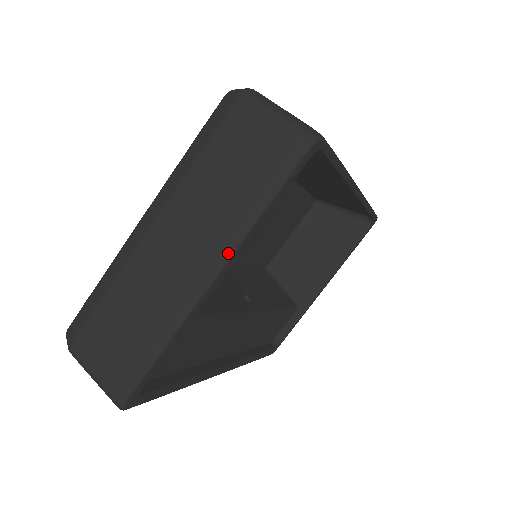
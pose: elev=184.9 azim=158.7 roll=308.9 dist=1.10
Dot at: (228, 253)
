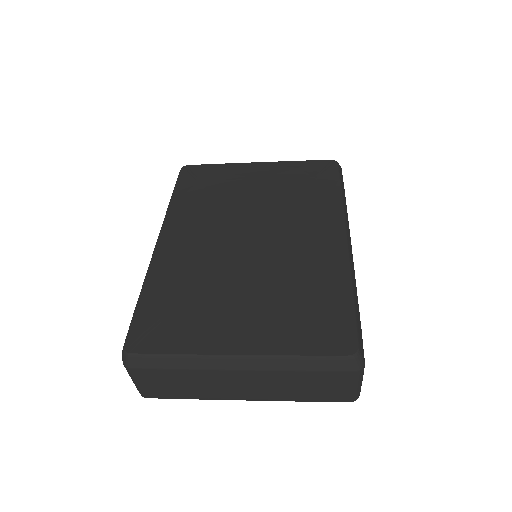
Dot at: occluded
